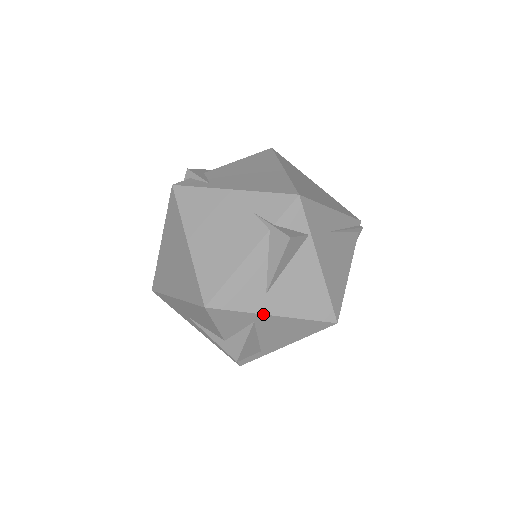
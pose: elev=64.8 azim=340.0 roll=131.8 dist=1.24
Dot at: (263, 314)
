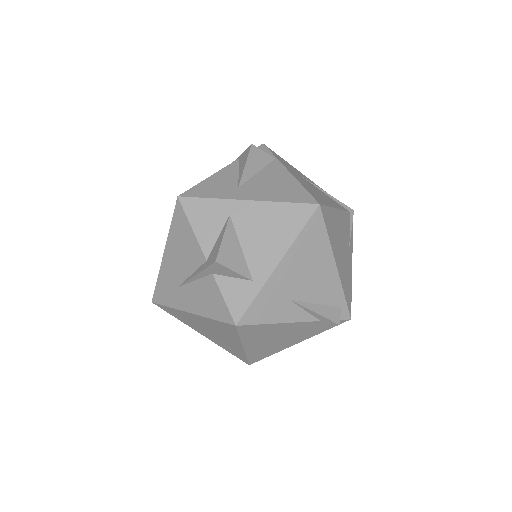
Dot at: (236, 199)
